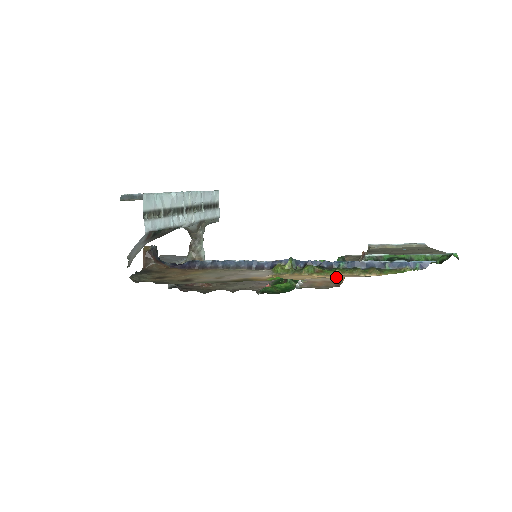
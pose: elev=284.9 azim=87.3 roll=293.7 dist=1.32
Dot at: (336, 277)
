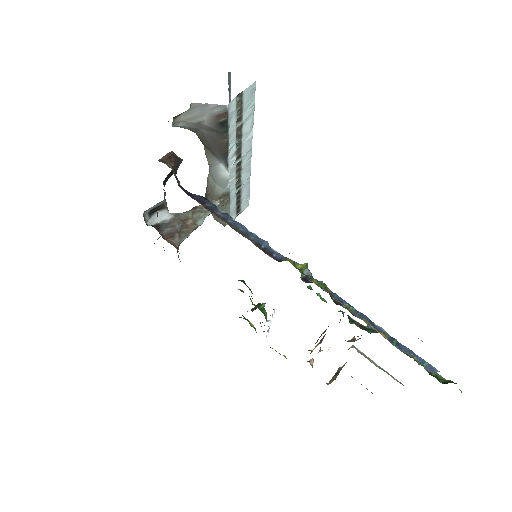
Dot at: occluded
